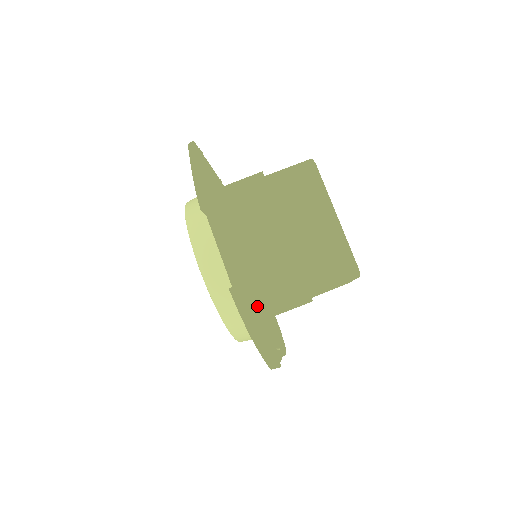
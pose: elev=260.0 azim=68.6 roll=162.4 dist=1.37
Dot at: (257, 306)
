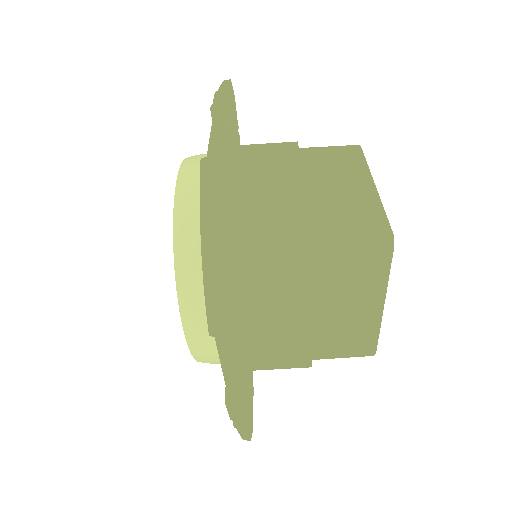
Dot at: (247, 368)
